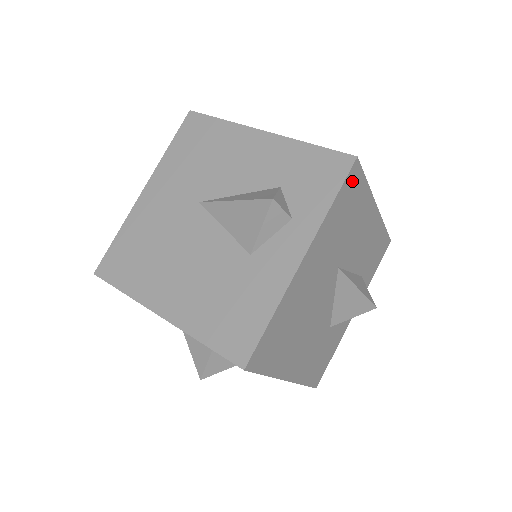
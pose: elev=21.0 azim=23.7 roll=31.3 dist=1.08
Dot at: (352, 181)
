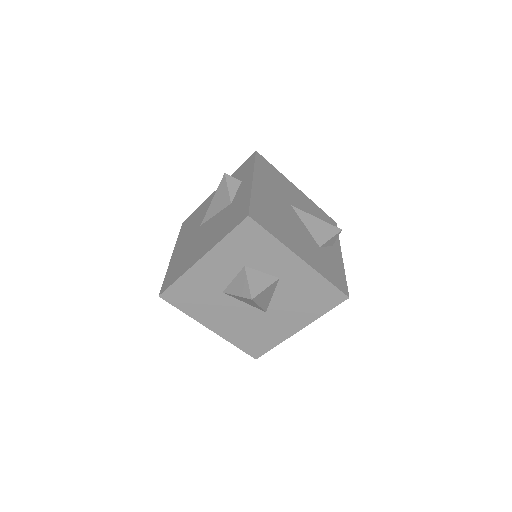
Dot at: (262, 161)
